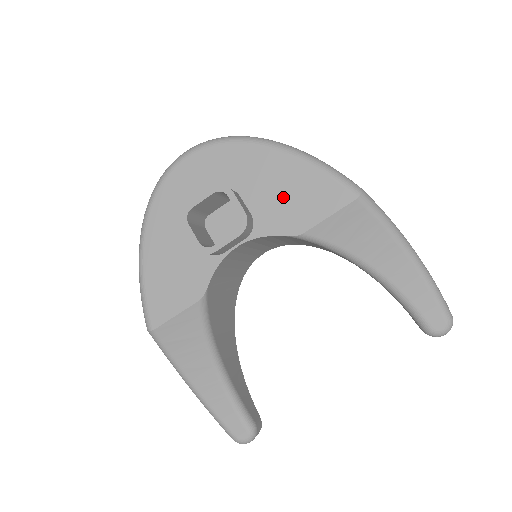
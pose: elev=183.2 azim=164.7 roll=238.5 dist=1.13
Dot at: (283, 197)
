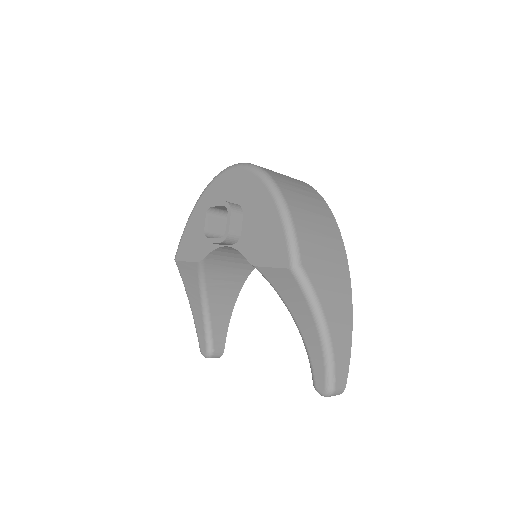
Dot at: (259, 234)
